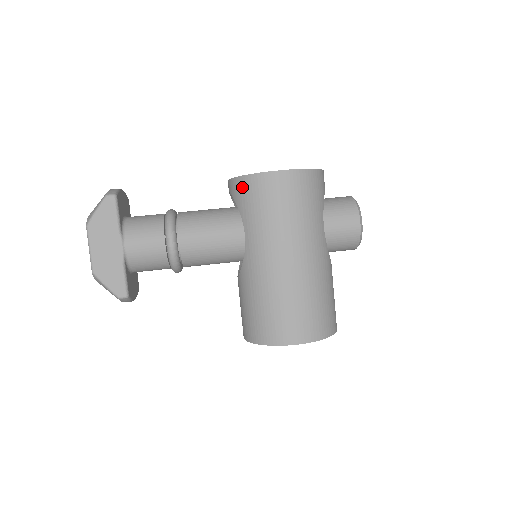
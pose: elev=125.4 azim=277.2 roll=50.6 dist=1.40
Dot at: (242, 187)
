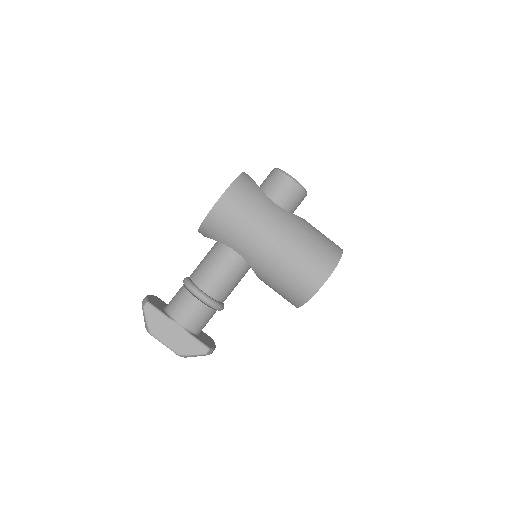
Dot at: (208, 229)
